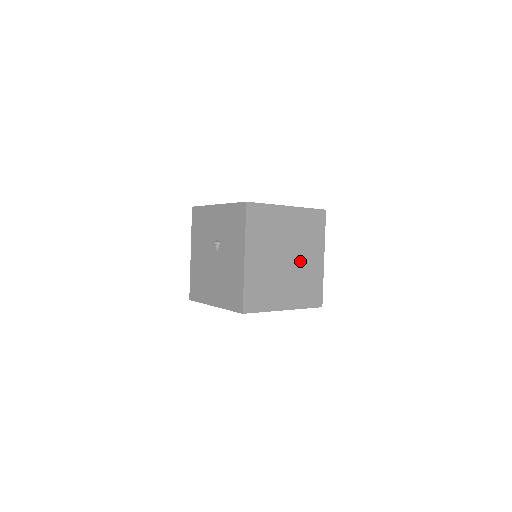
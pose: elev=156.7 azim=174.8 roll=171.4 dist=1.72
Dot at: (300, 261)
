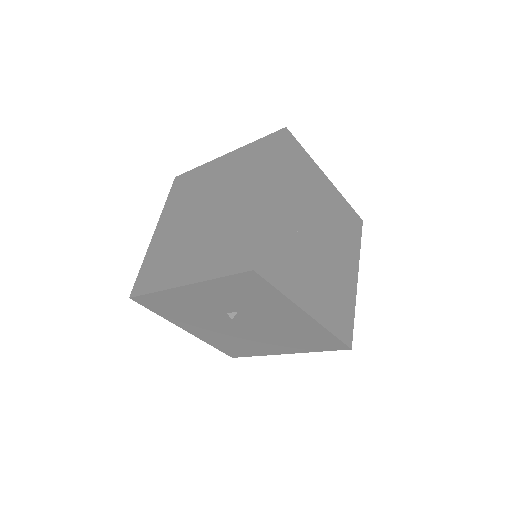
Dot at: (324, 220)
